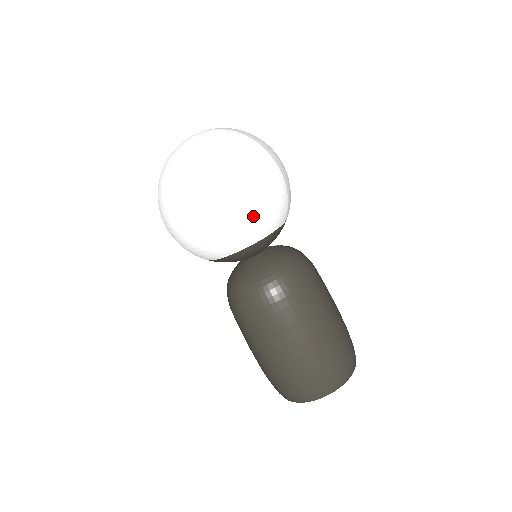
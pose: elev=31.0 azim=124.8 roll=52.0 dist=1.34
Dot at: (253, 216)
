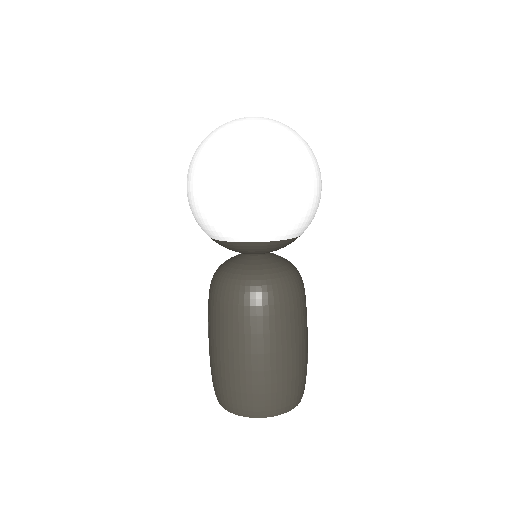
Dot at: (301, 212)
